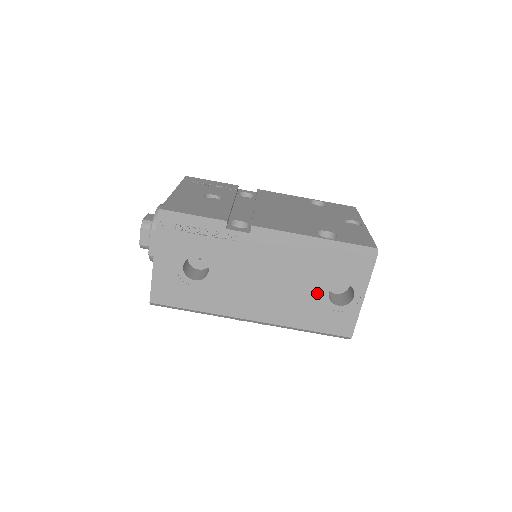
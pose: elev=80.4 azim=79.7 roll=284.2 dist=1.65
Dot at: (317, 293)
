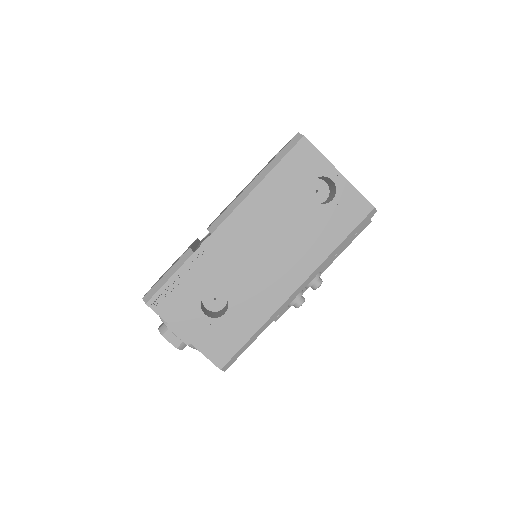
Dot at: (307, 211)
